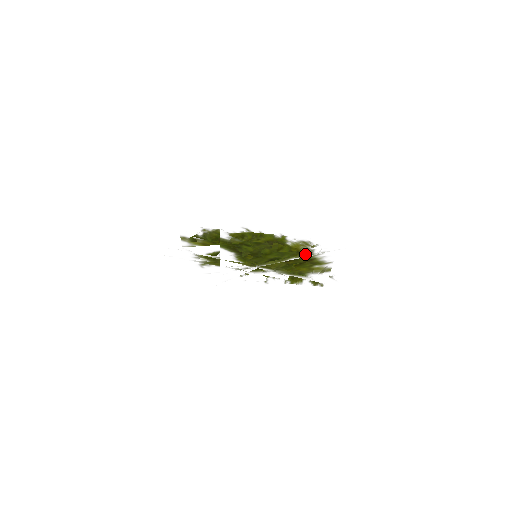
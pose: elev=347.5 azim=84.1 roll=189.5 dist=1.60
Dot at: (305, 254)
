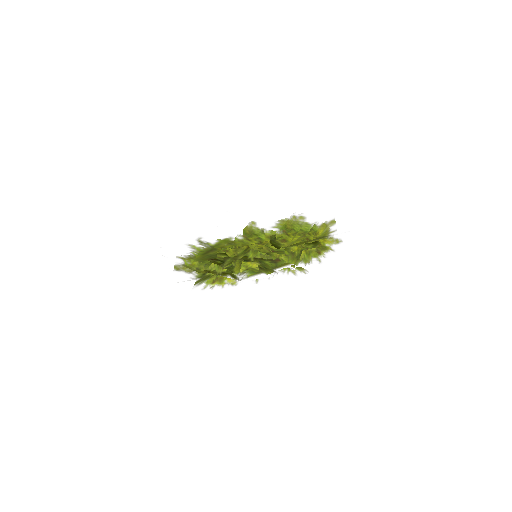
Dot at: occluded
